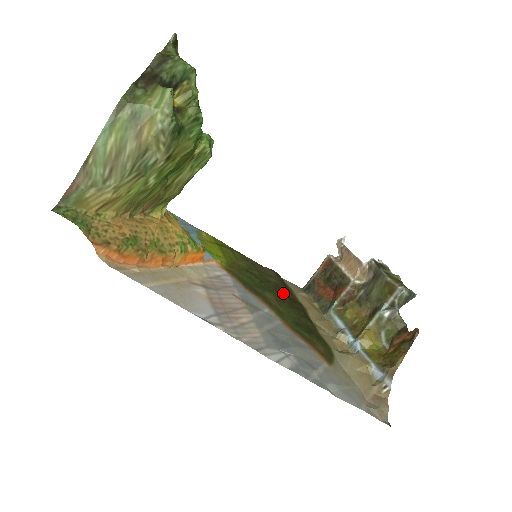
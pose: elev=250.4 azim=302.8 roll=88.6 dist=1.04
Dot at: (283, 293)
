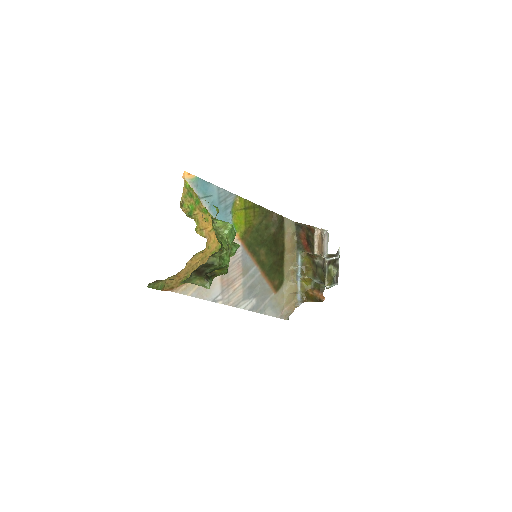
Dot at: (275, 241)
